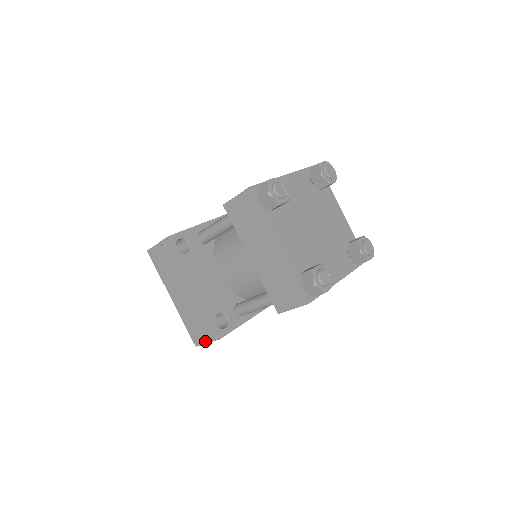
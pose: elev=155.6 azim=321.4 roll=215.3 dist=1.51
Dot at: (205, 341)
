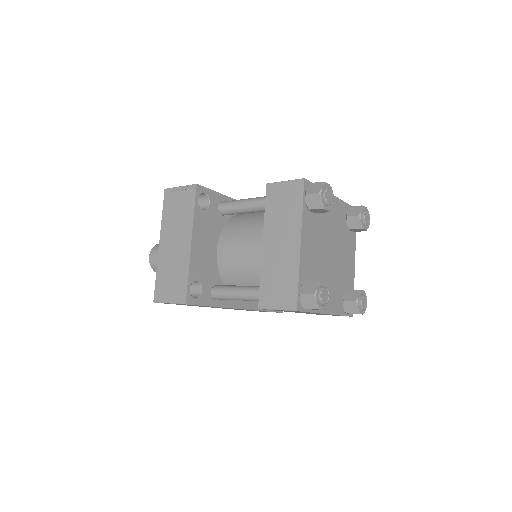
Dot at: (168, 300)
